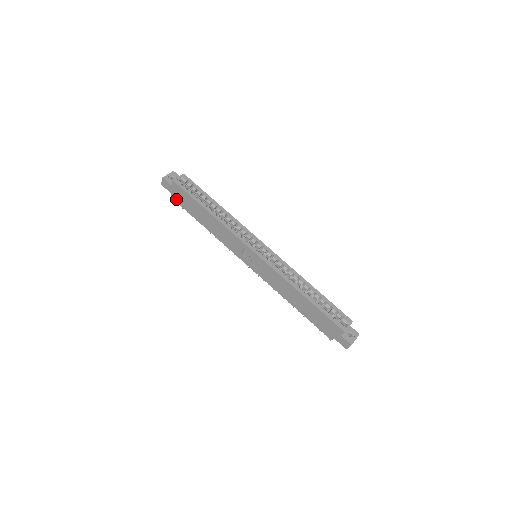
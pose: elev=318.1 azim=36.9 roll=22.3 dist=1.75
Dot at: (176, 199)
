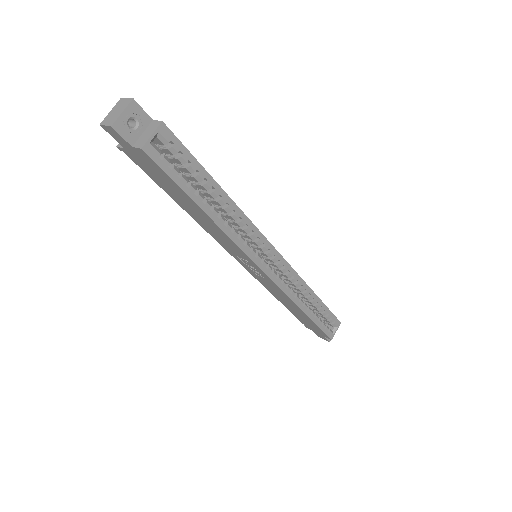
Dot at: (132, 158)
